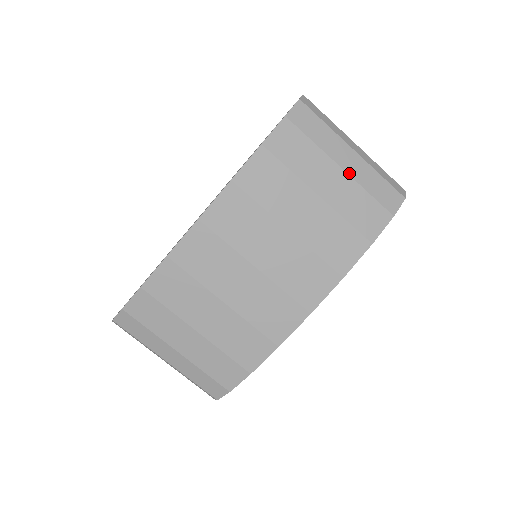
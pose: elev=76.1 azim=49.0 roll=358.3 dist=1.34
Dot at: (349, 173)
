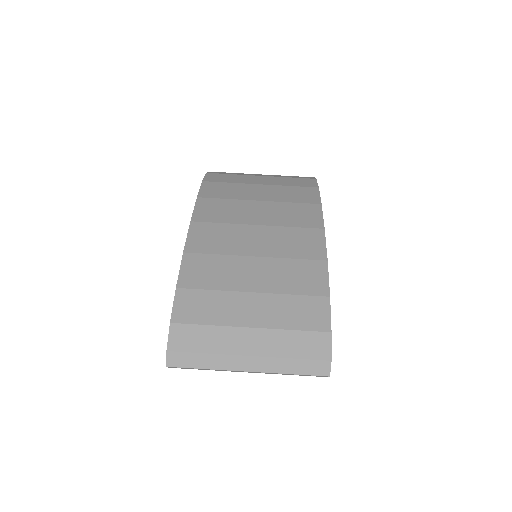
Dot at: (268, 176)
